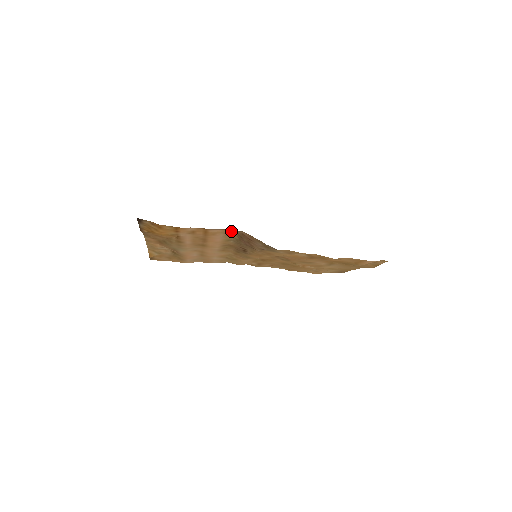
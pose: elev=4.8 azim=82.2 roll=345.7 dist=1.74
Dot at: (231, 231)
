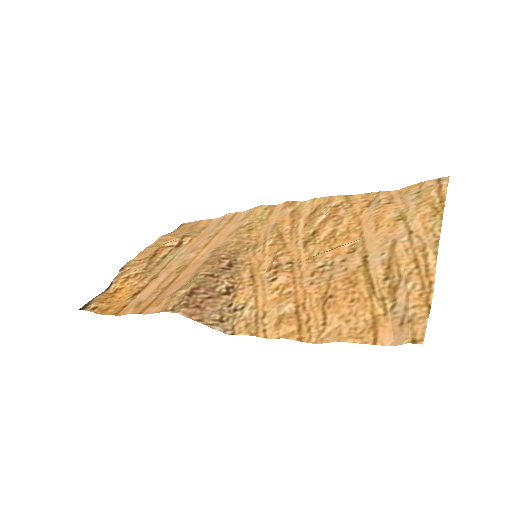
Dot at: (172, 301)
